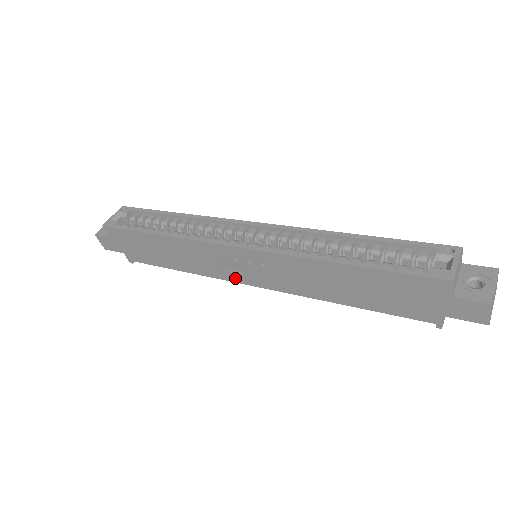
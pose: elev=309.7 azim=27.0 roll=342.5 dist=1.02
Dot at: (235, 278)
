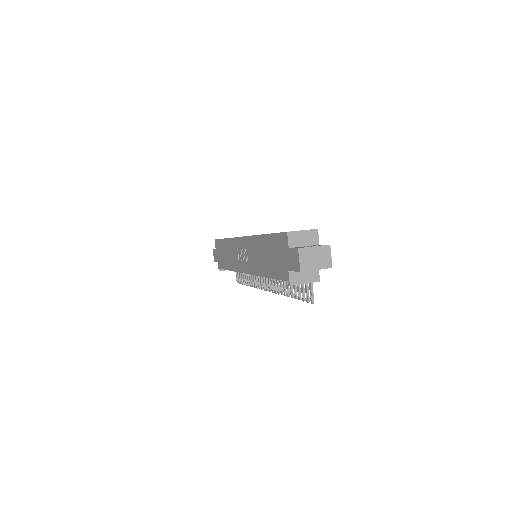
Dot at: (241, 268)
